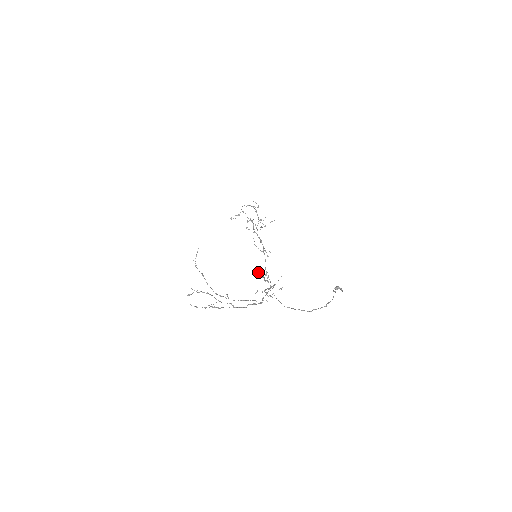
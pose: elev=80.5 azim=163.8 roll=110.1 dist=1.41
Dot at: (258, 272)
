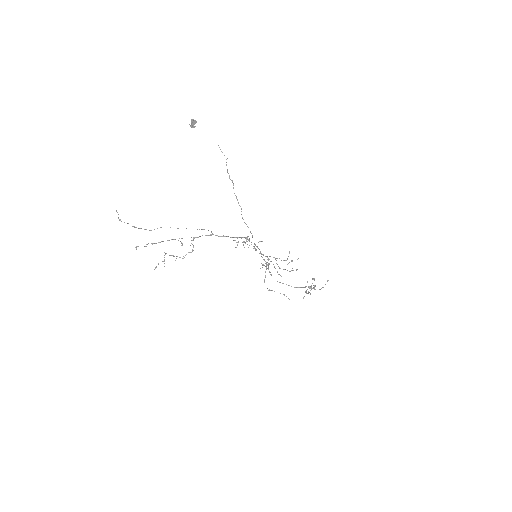
Dot at: occluded
